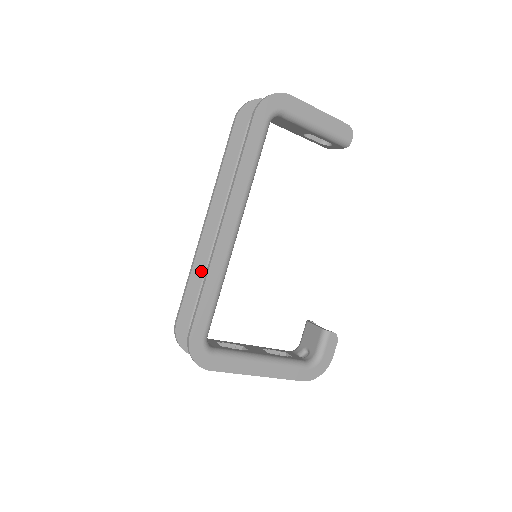
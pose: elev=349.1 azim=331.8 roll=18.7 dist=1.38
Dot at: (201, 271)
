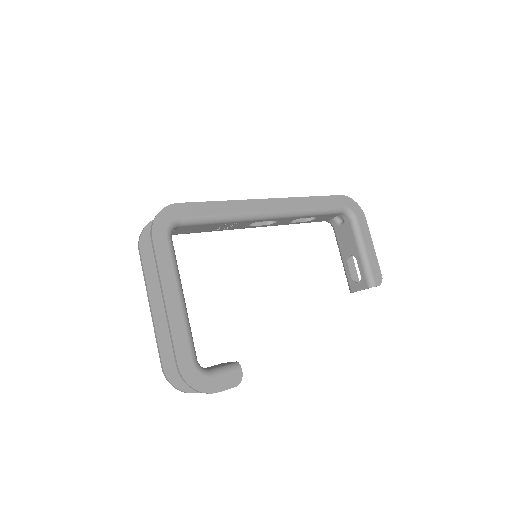
Dot at: occluded
